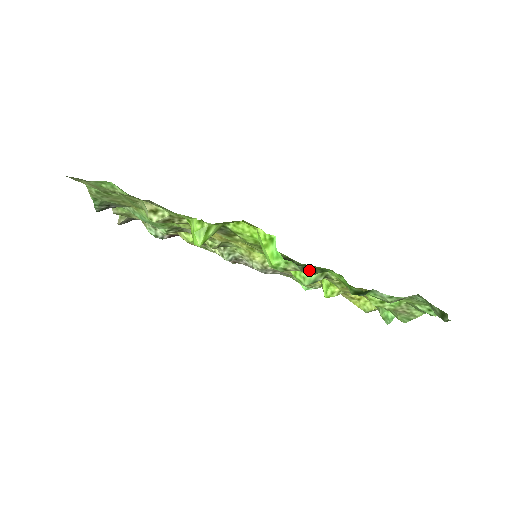
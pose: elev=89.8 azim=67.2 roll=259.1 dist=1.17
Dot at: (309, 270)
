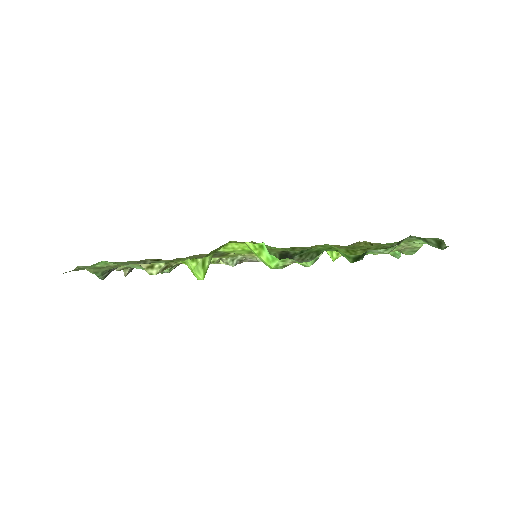
Dot at: (306, 257)
